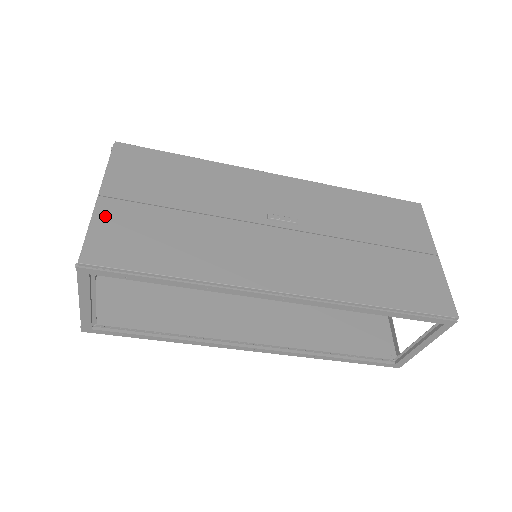
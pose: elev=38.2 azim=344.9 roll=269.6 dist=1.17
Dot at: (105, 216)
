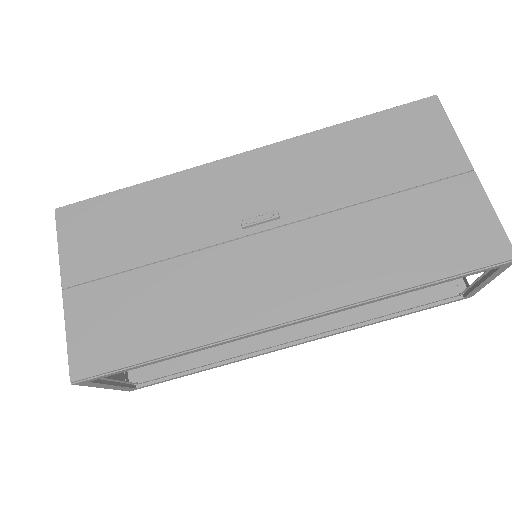
Dot at: (76, 313)
